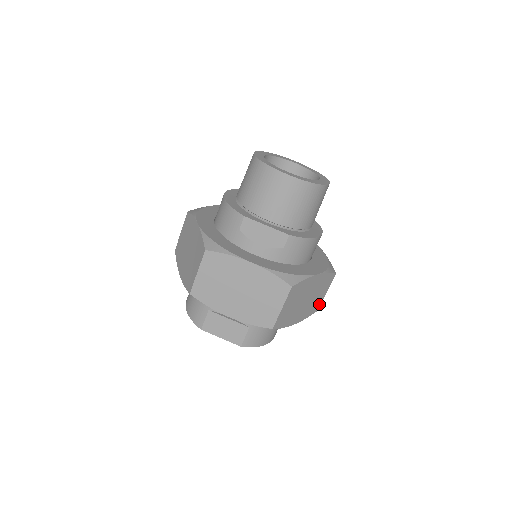
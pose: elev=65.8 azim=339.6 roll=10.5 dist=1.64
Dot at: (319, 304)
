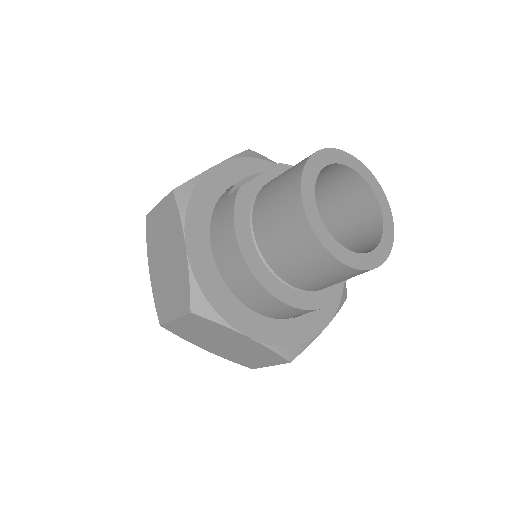
Dot at: occluded
